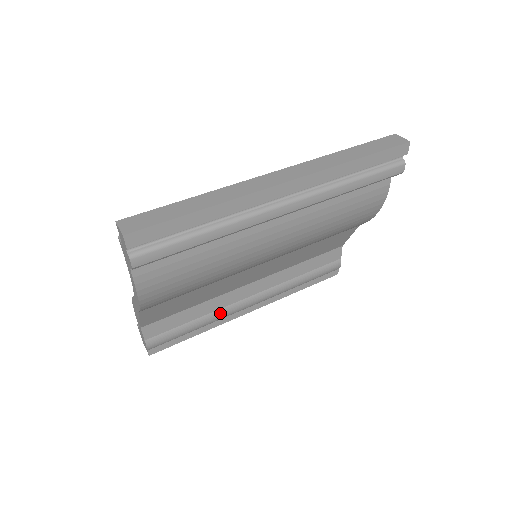
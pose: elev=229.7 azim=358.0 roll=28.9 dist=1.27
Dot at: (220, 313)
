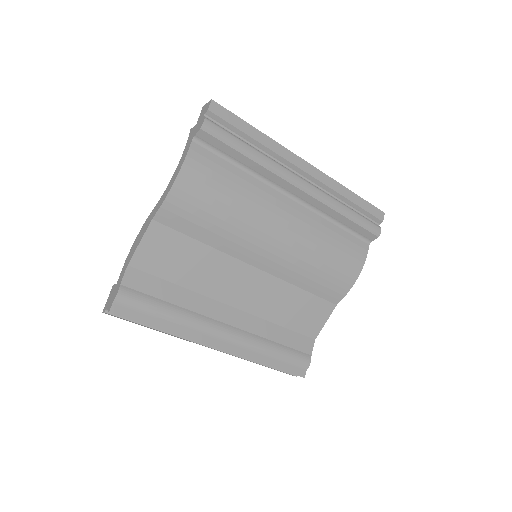
Dot at: (195, 318)
